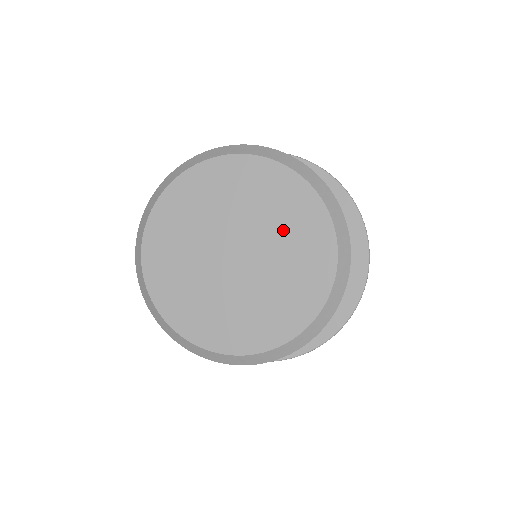
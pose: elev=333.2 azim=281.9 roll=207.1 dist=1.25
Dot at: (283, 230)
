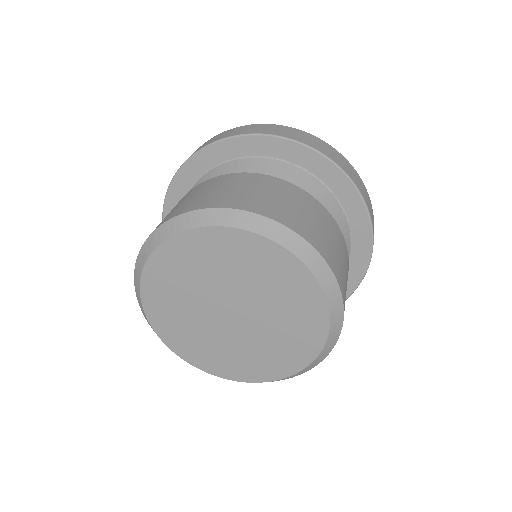
Dot at: (272, 293)
